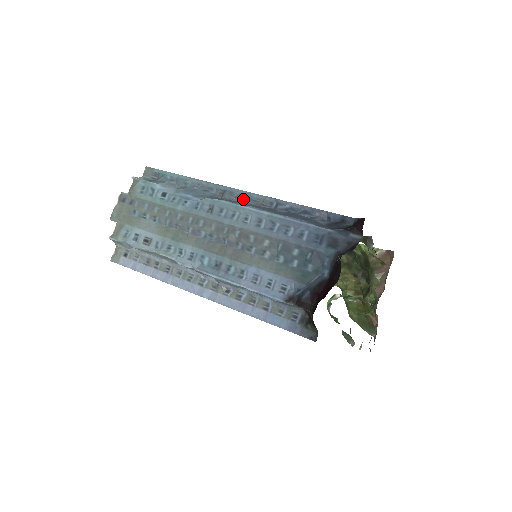
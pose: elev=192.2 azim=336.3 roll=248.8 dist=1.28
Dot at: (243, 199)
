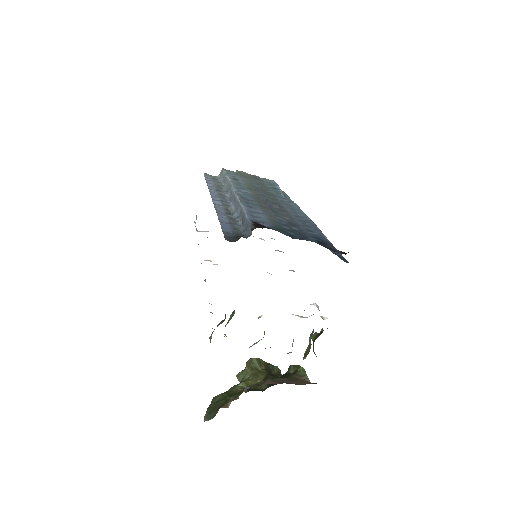
Dot at: occluded
